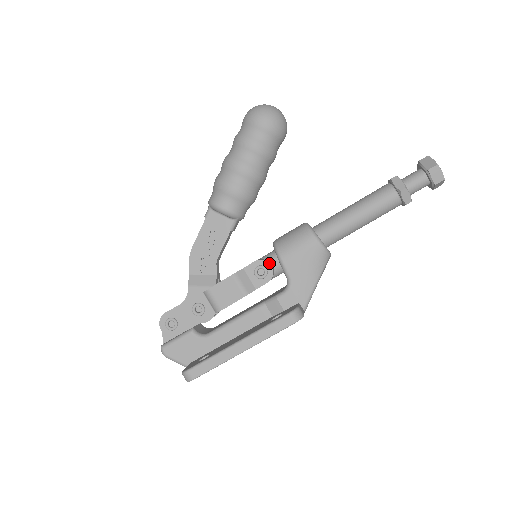
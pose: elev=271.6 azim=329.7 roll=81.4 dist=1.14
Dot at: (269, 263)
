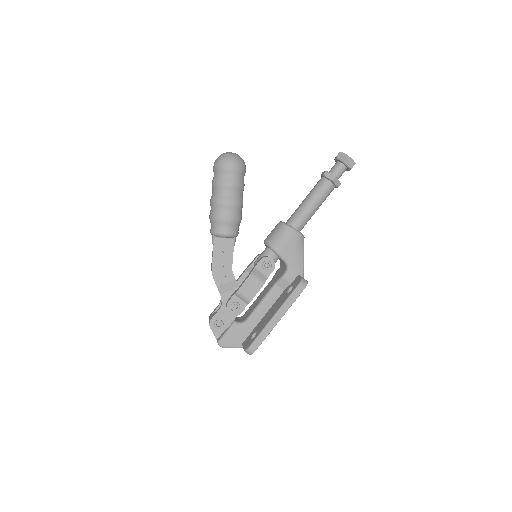
Dot at: occluded
